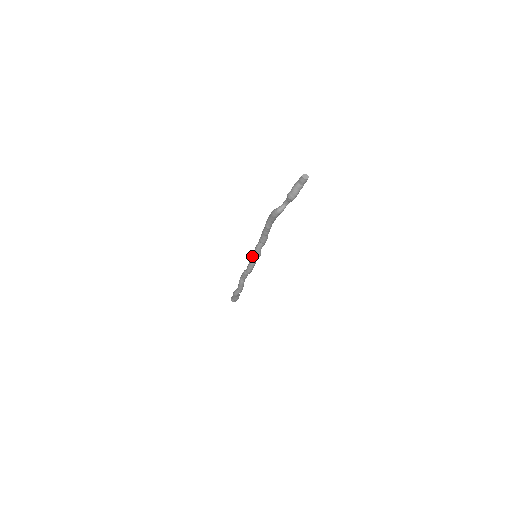
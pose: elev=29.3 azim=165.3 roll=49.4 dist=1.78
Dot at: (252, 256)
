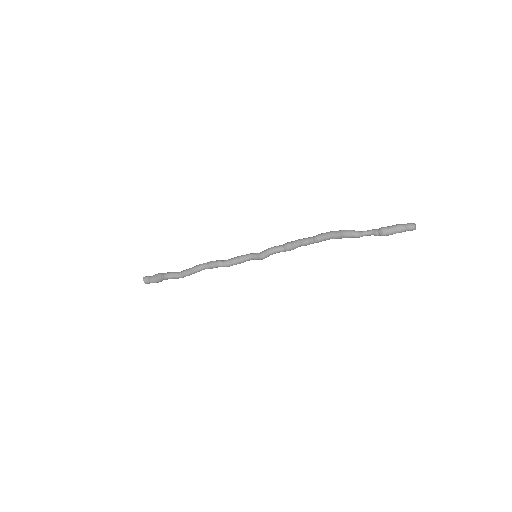
Dot at: (250, 253)
